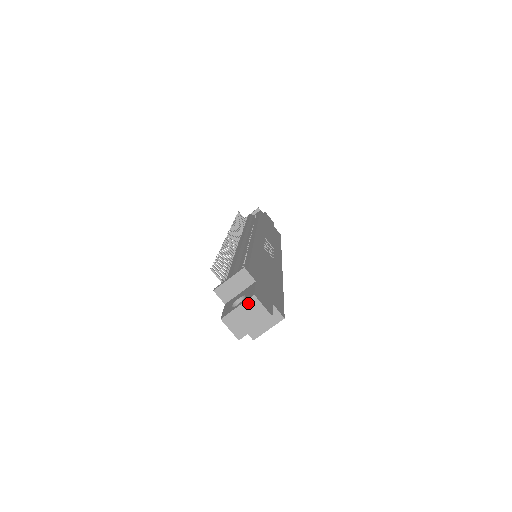
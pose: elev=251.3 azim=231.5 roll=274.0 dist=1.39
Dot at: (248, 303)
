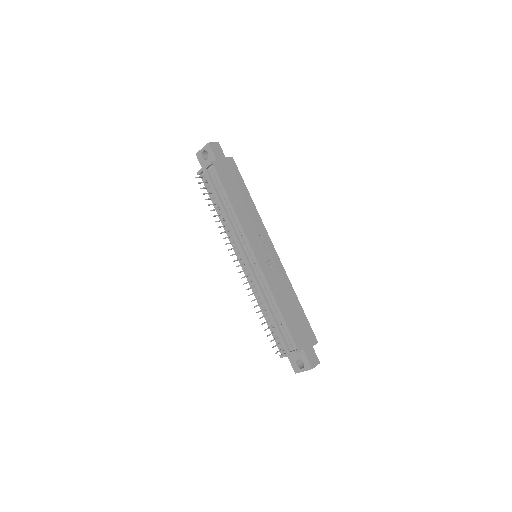
Dot at: occluded
